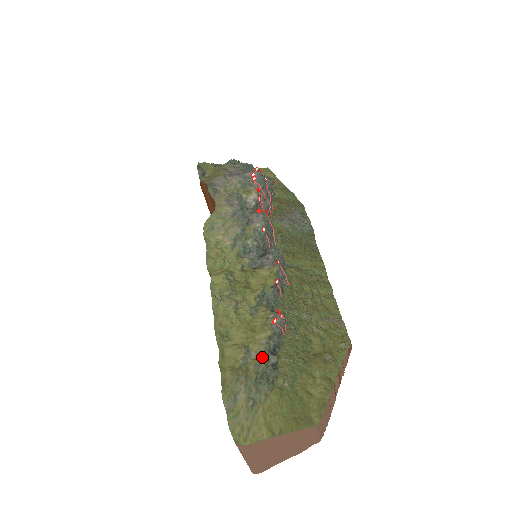
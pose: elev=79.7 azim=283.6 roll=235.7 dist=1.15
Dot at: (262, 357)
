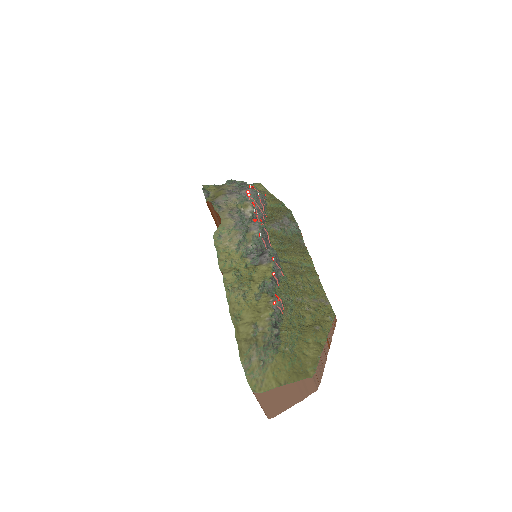
Dot at: (267, 330)
